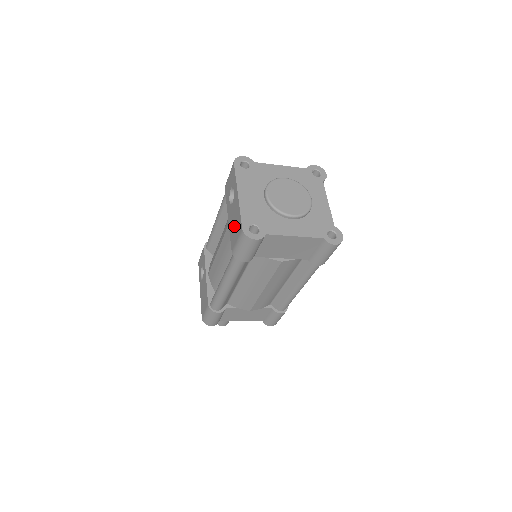
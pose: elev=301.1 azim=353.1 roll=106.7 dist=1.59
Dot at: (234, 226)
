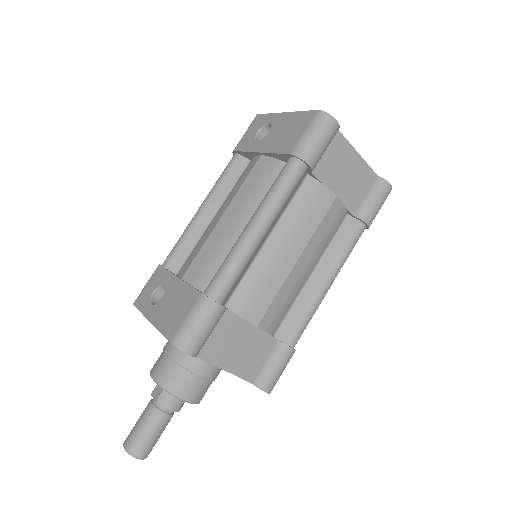
Dot at: (287, 134)
